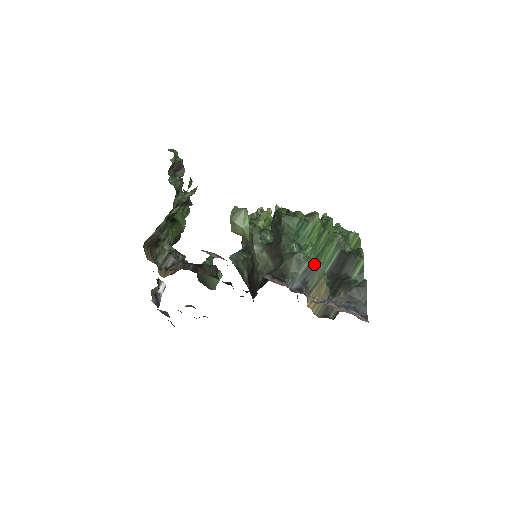
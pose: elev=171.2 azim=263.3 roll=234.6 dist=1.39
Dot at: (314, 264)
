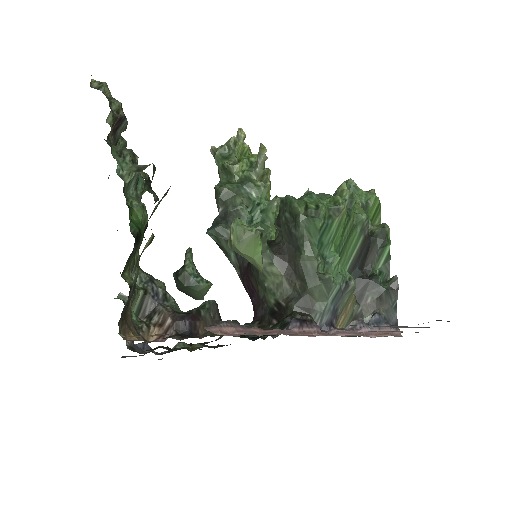
Dot at: (344, 283)
